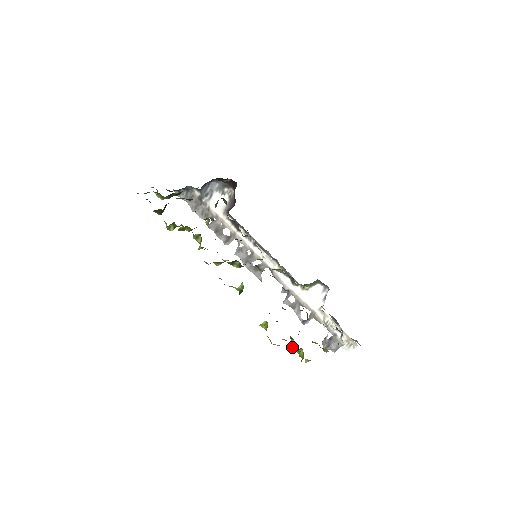
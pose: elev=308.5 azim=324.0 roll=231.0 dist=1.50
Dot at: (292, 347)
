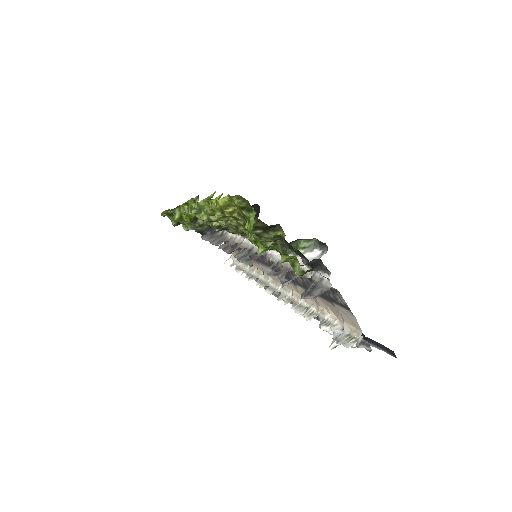
Dot at: (245, 226)
